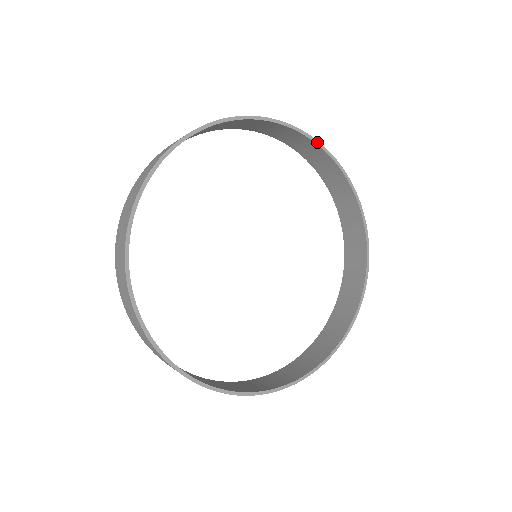
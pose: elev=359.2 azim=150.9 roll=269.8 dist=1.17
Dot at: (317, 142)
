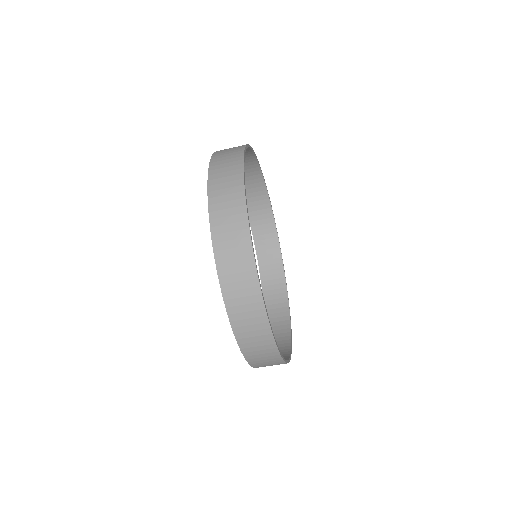
Dot at: (263, 176)
